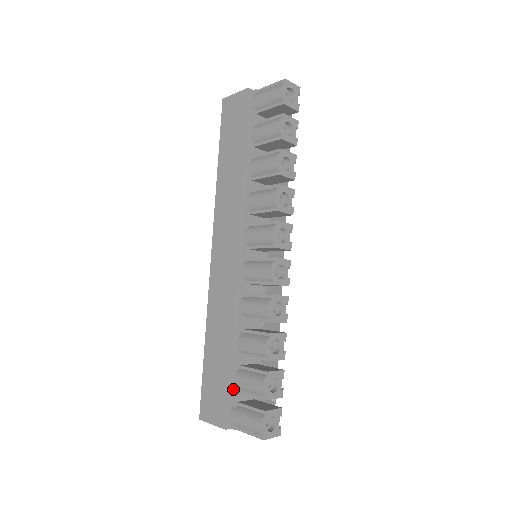
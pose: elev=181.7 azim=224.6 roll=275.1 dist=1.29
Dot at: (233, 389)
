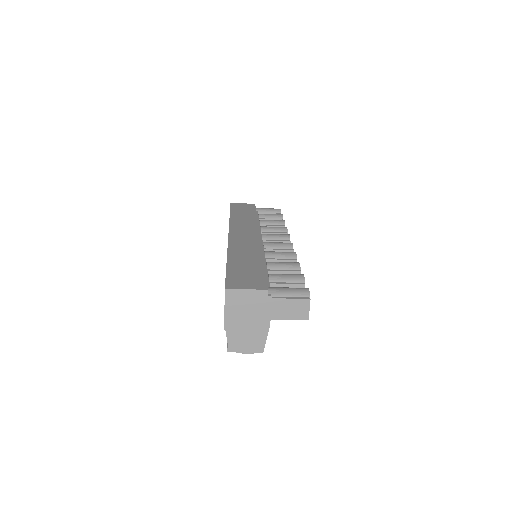
Dot at: occluded
